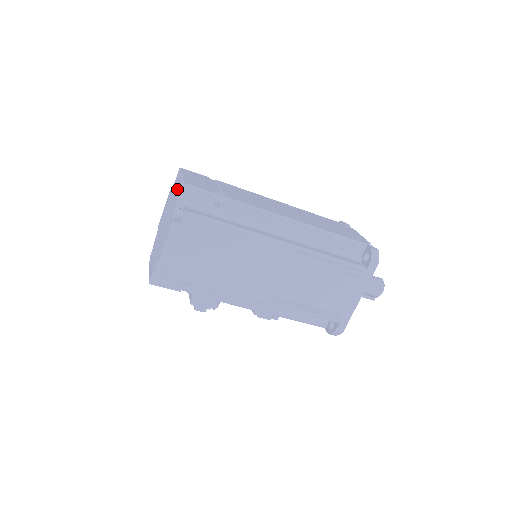
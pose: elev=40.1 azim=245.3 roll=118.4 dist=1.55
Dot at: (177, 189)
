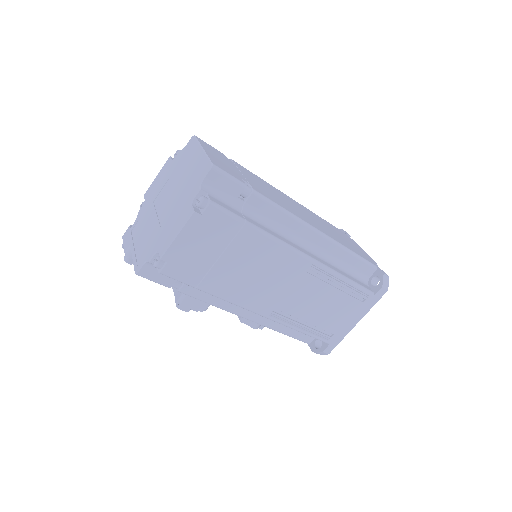
Dot at: (194, 166)
